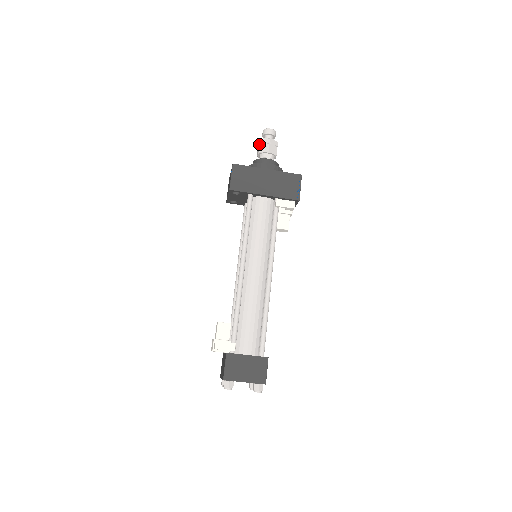
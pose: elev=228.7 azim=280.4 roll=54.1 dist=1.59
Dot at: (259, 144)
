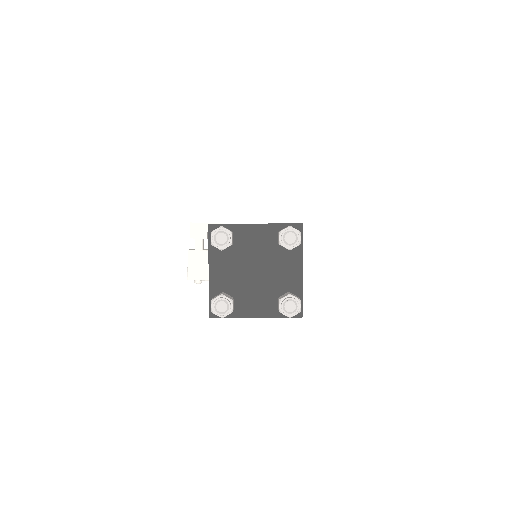
Dot at: occluded
